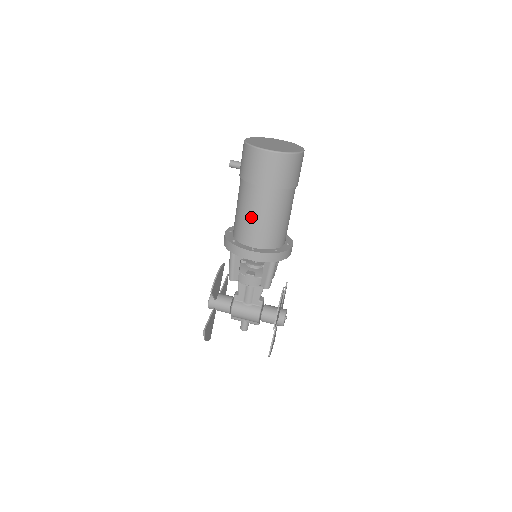
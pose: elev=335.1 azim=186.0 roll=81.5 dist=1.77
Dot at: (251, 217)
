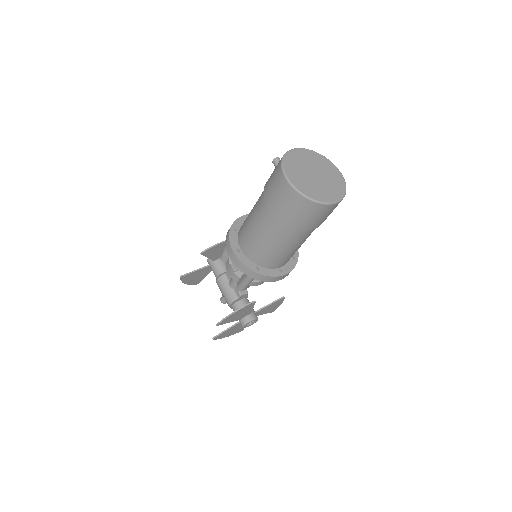
Dot at: (251, 224)
